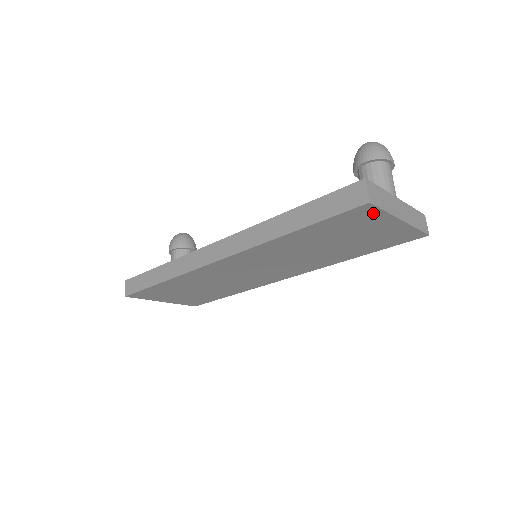
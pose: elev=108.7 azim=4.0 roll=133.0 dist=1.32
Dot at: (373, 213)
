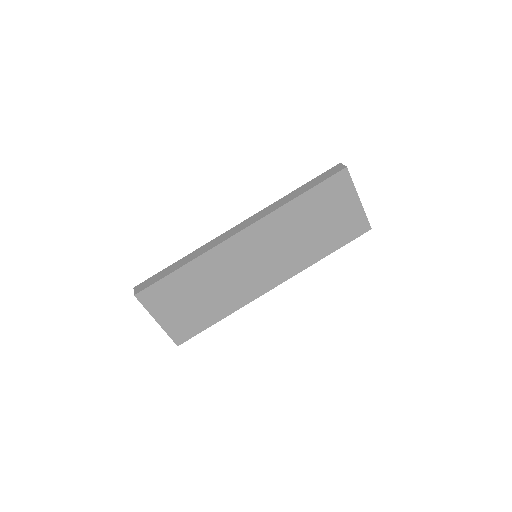
Dot at: (347, 182)
